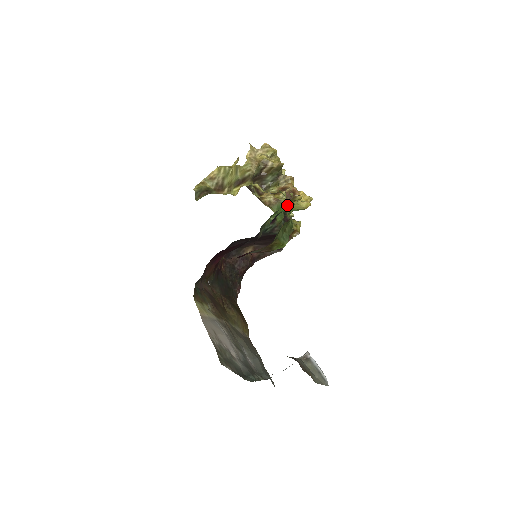
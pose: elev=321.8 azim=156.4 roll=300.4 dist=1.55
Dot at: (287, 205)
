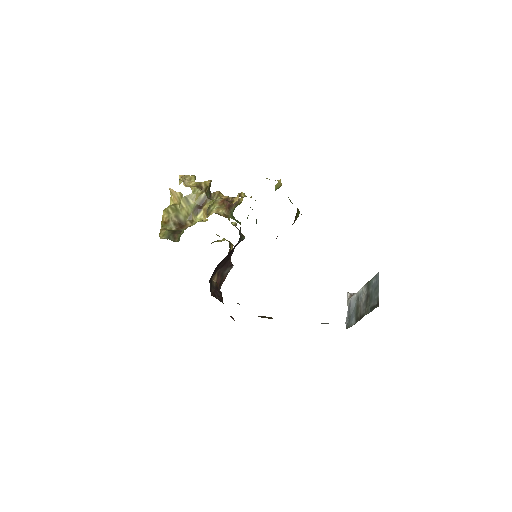
Dot at: occluded
